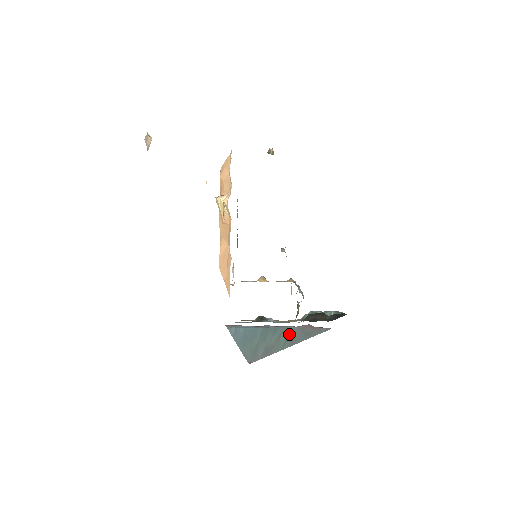
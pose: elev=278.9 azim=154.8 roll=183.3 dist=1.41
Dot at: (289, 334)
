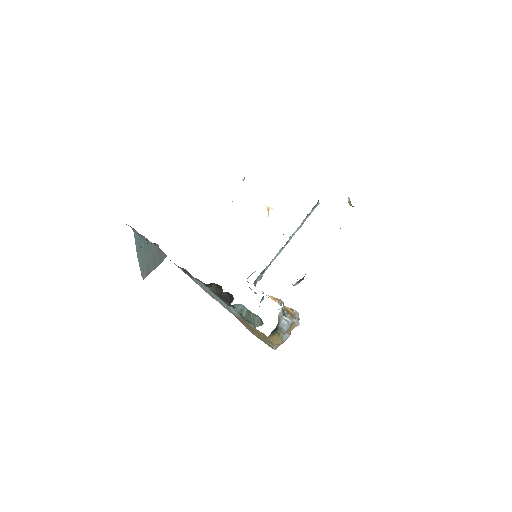
Dot at: (153, 253)
